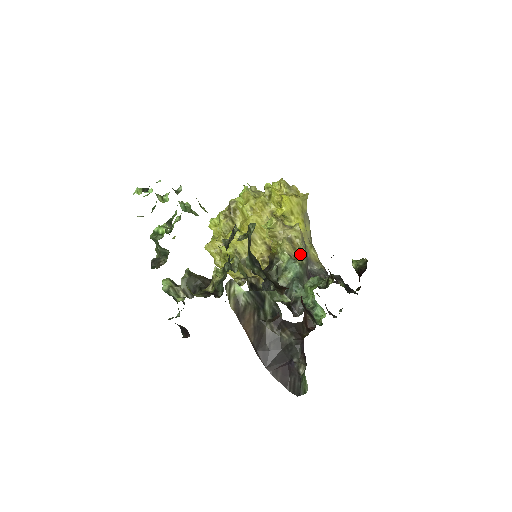
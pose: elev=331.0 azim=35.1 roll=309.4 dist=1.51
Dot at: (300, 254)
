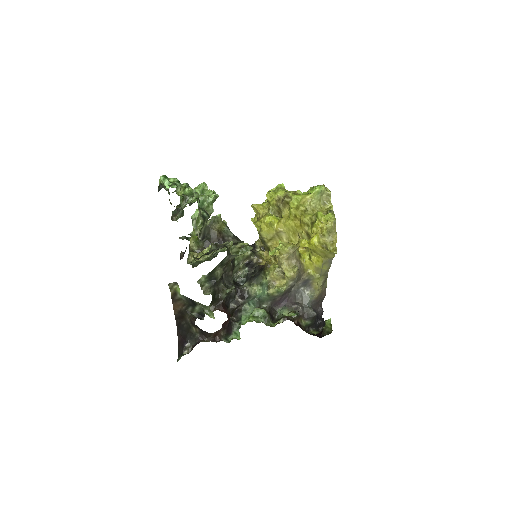
Dot at: (278, 288)
